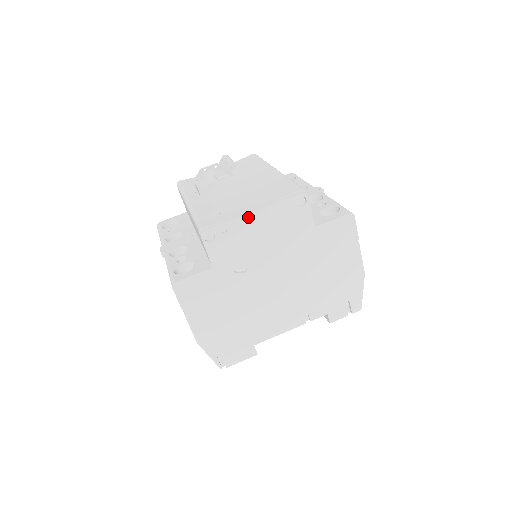
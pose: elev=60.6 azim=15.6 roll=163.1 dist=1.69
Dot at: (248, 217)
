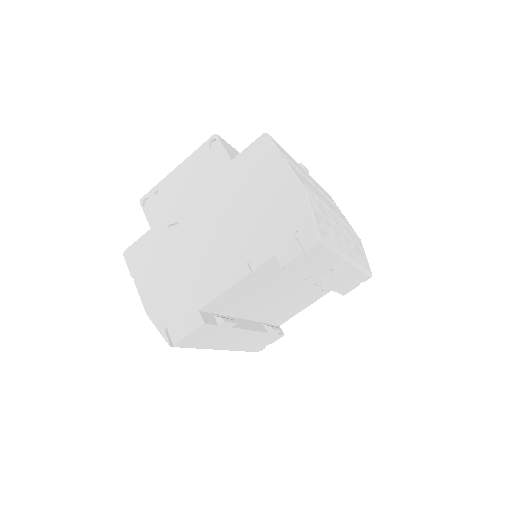
Dot at: (172, 174)
